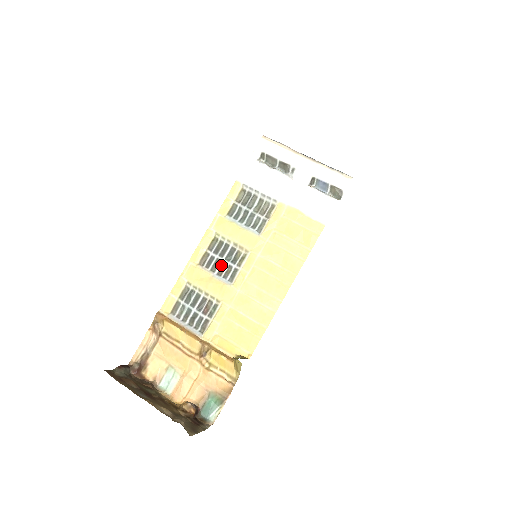
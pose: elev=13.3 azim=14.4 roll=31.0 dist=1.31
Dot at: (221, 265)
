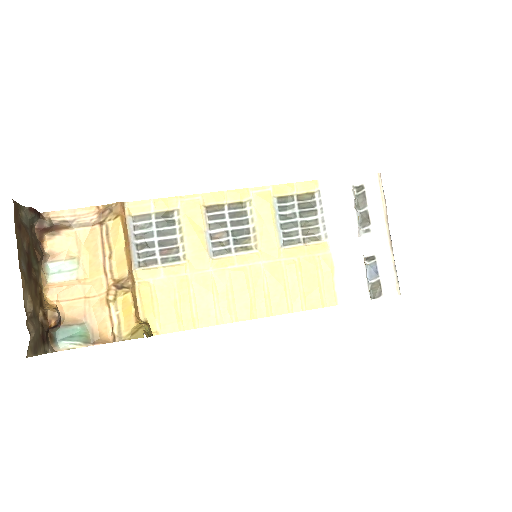
Dot at: (223, 231)
